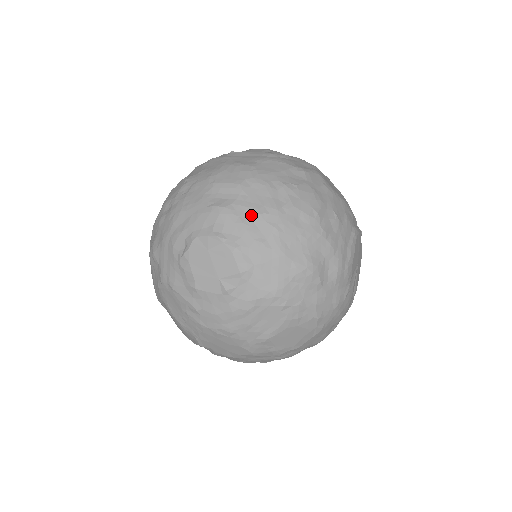
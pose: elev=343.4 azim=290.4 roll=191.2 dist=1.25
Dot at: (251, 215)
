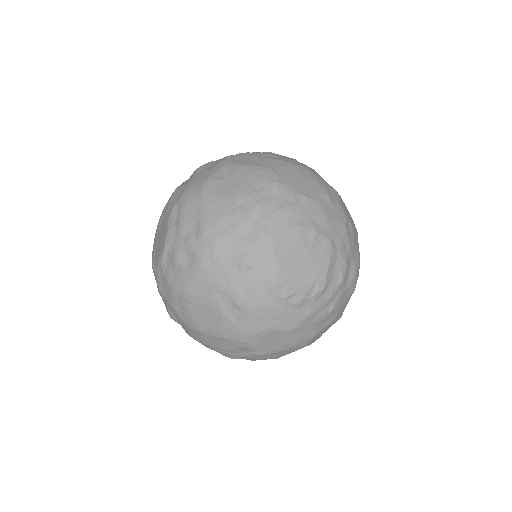
Dot at: occluded
